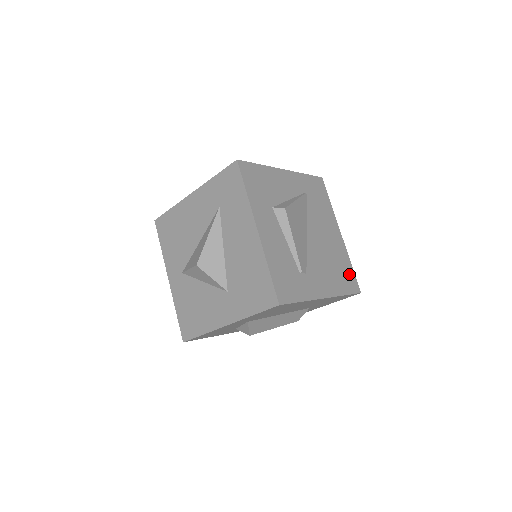
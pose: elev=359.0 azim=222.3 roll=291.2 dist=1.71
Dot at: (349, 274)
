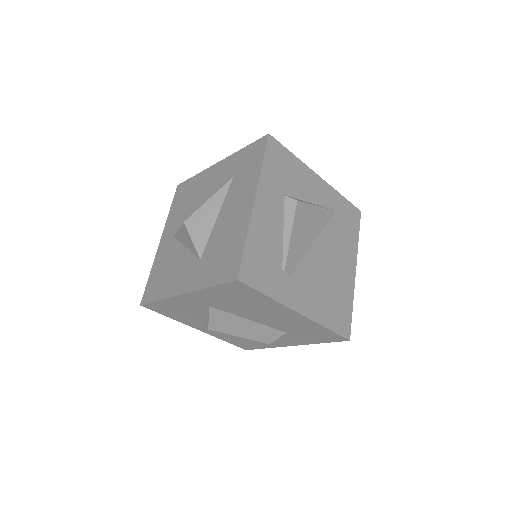
Dot at: (344, 313)
